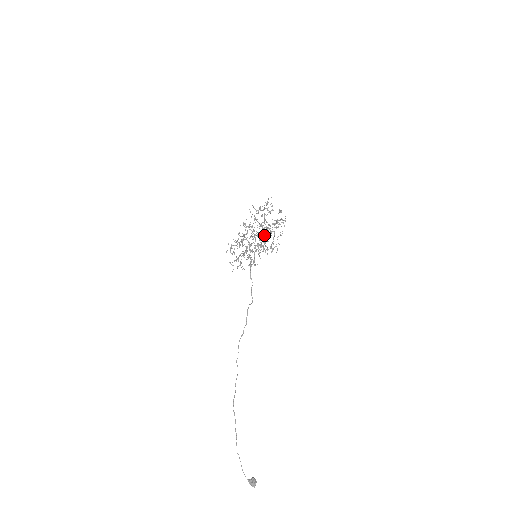
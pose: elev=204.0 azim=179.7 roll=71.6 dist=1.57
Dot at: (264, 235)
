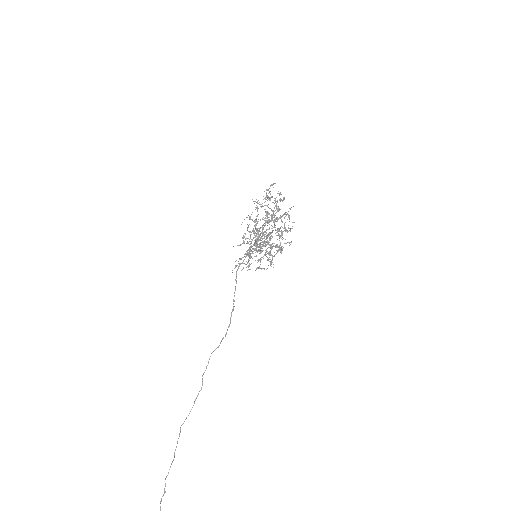
Dot at: occluded
